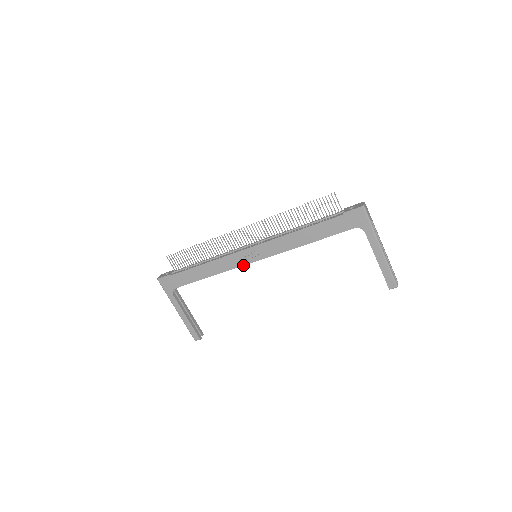
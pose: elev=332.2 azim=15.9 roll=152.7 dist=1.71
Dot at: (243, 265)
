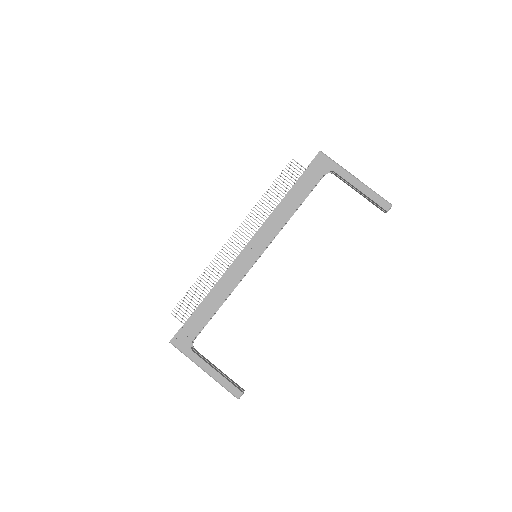
Dot at: (248, 269)
